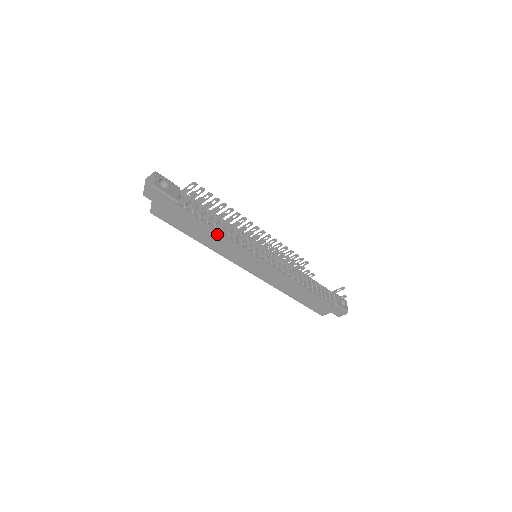
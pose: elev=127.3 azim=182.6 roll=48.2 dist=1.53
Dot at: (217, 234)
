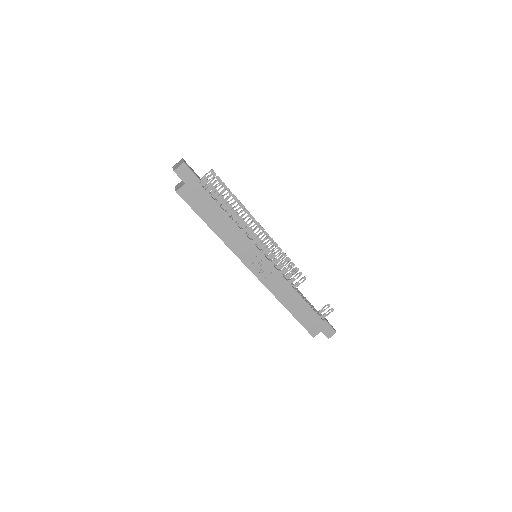
Dot at: (228, 220)
